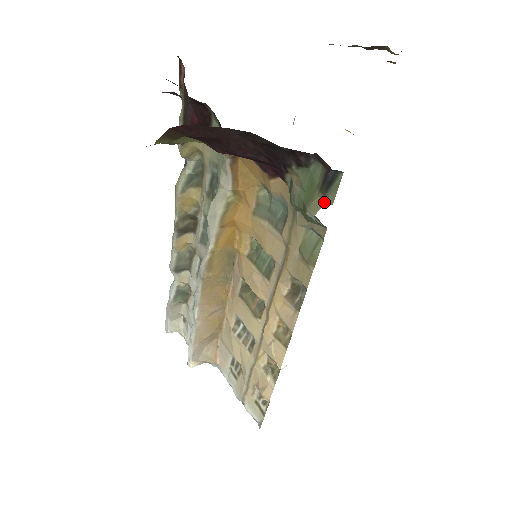
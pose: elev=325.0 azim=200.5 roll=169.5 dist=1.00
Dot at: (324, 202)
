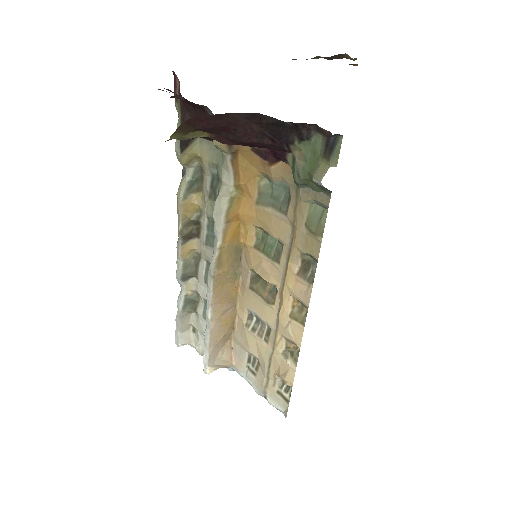
Dot at: (329, 166)
